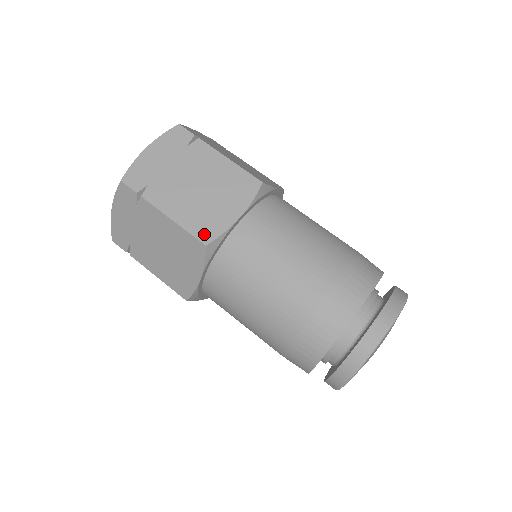
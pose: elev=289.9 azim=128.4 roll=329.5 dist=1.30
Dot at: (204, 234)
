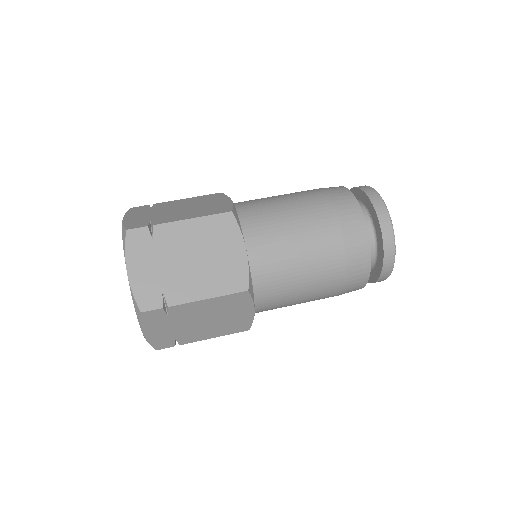
Dot at: (222, 211)
